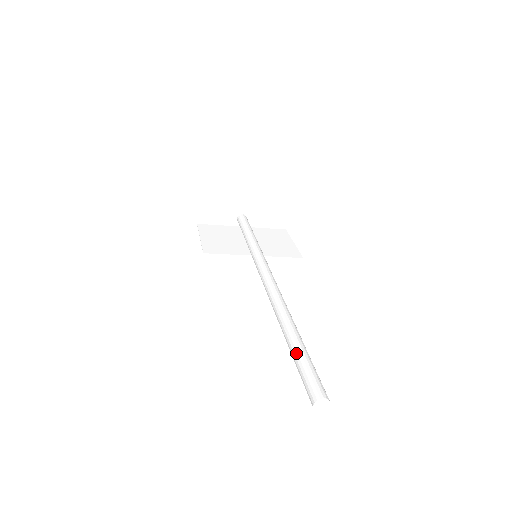
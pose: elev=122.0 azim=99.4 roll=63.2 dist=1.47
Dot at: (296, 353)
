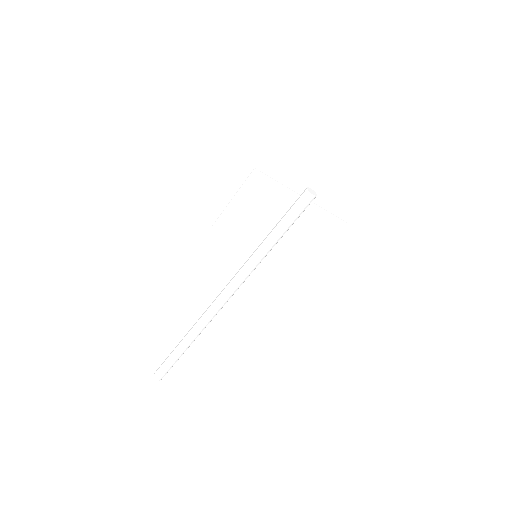
Dot at: (173, 355)
